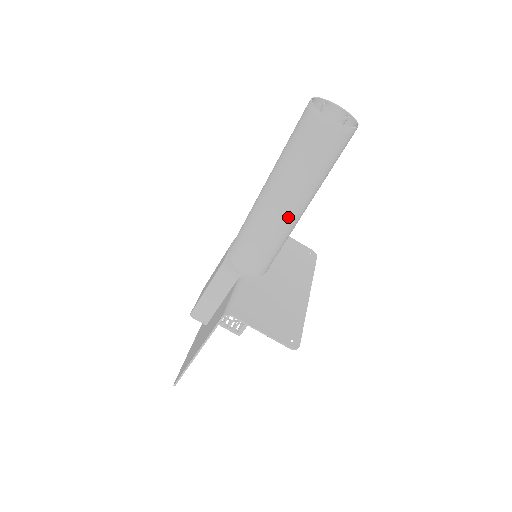
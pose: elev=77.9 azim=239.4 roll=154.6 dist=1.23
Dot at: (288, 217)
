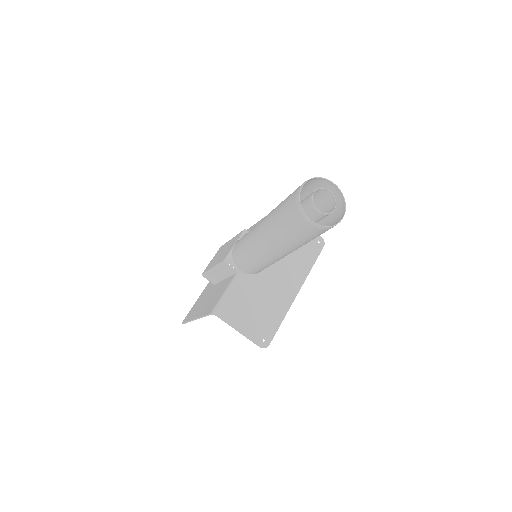
Dot at: (275, 256)
